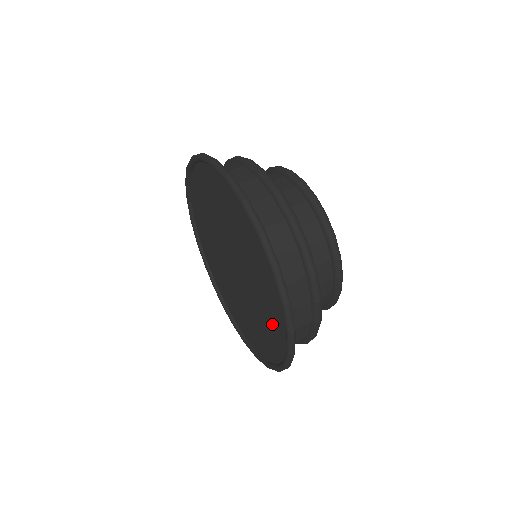
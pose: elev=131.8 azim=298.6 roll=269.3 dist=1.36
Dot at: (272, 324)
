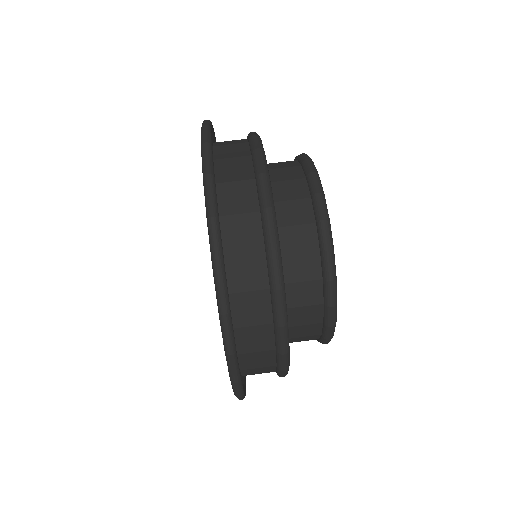
Dot at: occluded
